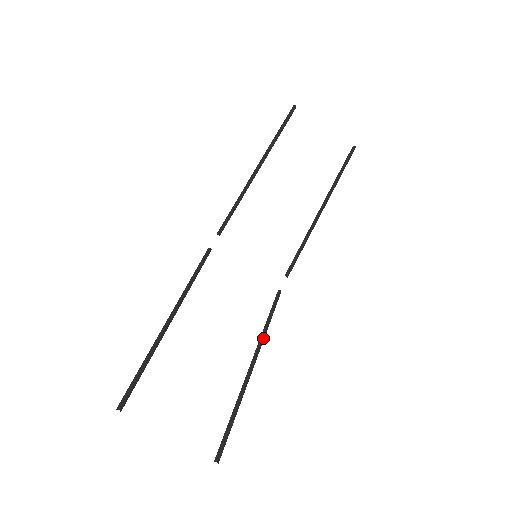
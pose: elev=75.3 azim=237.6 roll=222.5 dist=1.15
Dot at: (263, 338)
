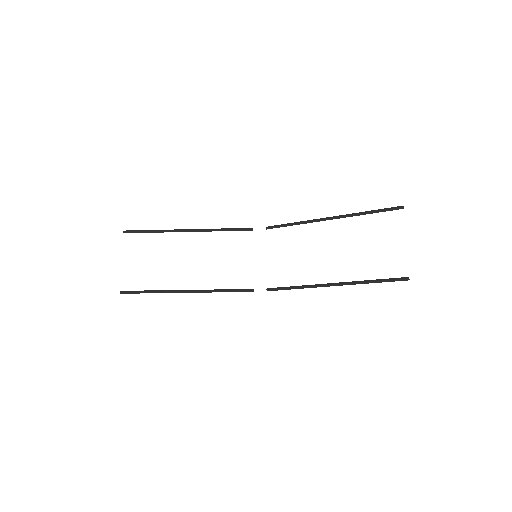
Dot at: (207, 291)
